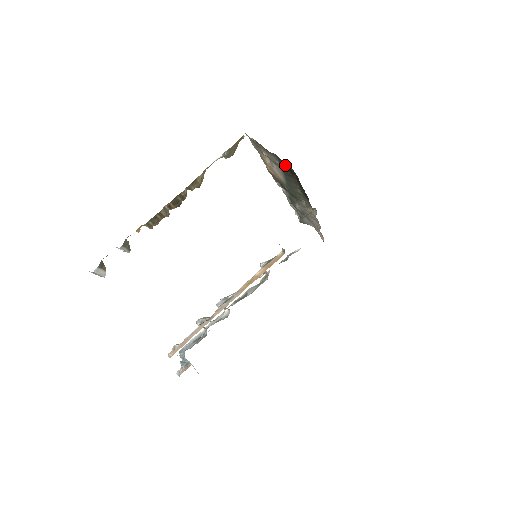
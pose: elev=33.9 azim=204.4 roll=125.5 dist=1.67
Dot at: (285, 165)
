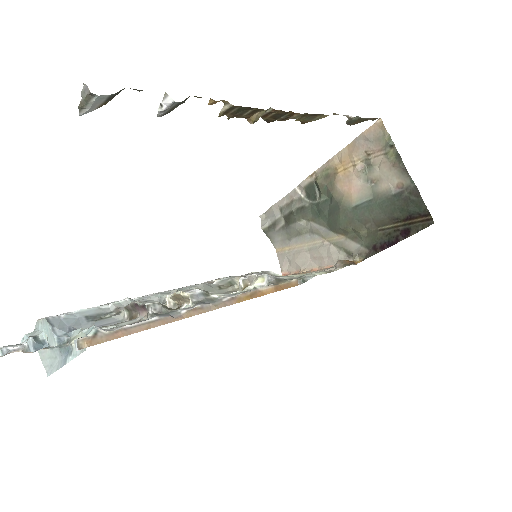
Dot at: (415, 208)
